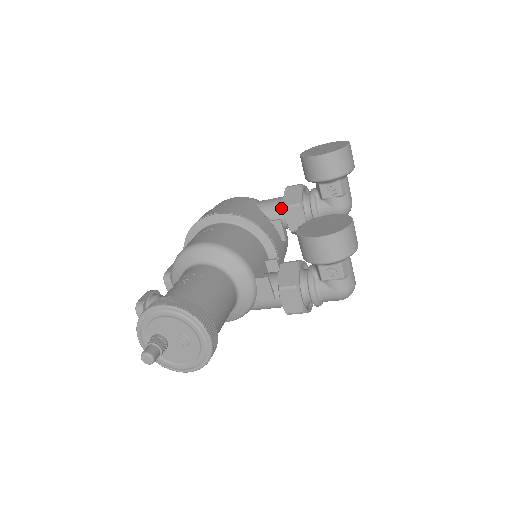
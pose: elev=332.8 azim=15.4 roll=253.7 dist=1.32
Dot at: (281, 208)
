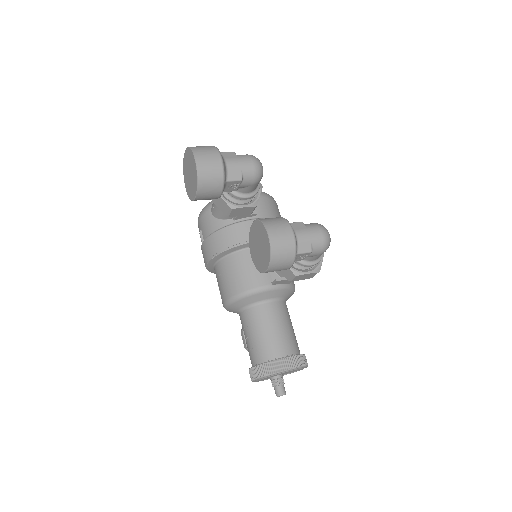
Dot at: occluded
